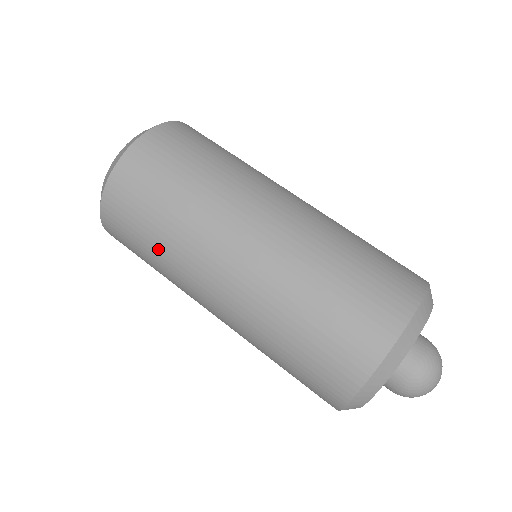
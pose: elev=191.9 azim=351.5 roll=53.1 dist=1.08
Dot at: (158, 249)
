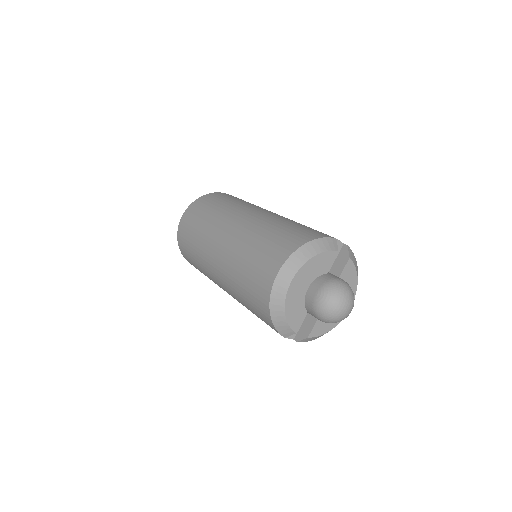
Dot at: (197, 261)
